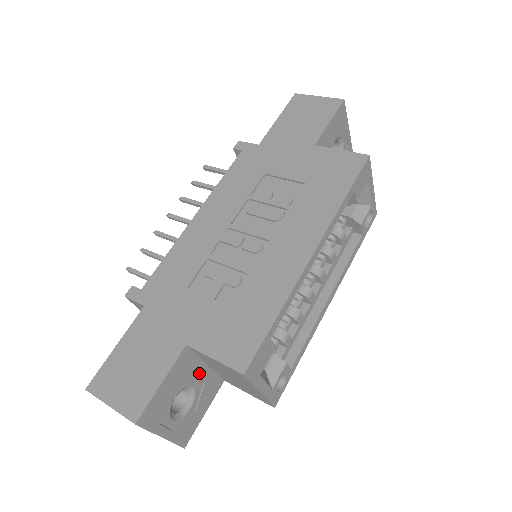
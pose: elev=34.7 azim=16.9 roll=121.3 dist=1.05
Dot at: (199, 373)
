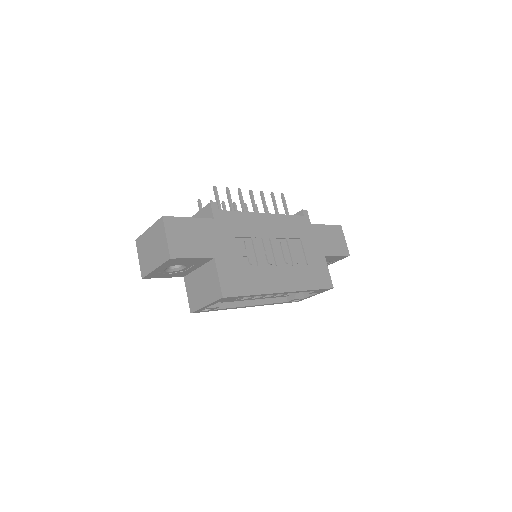
Dot at: (194, 267)
